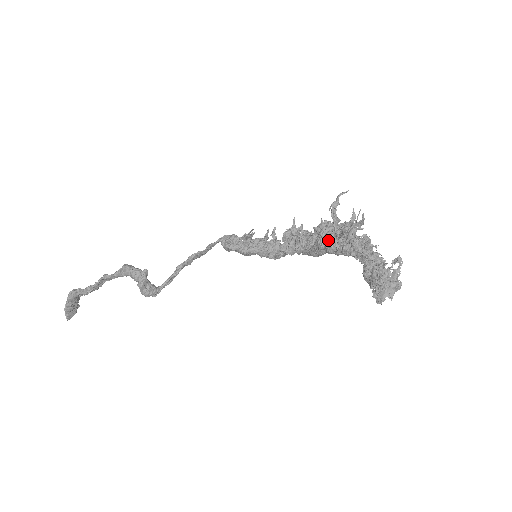
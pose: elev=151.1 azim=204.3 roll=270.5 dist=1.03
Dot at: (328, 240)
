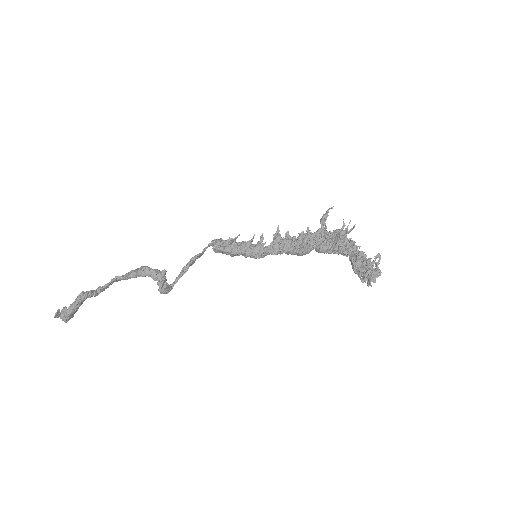
Dot at: (319, 243)
